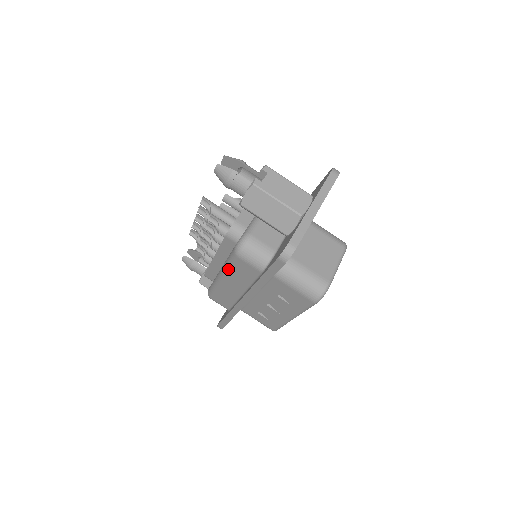
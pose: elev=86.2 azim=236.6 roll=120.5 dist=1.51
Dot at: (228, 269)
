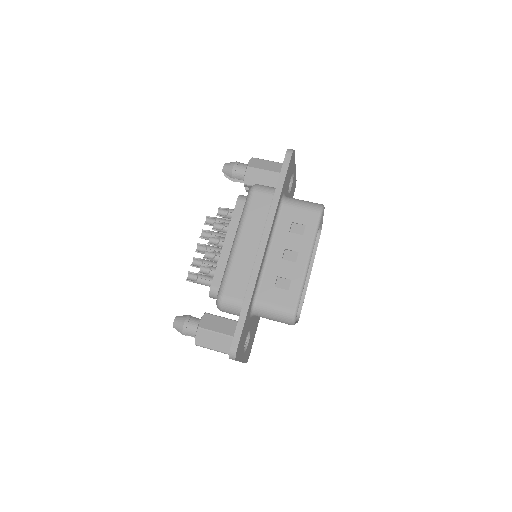
Dot at: (245, 217)
